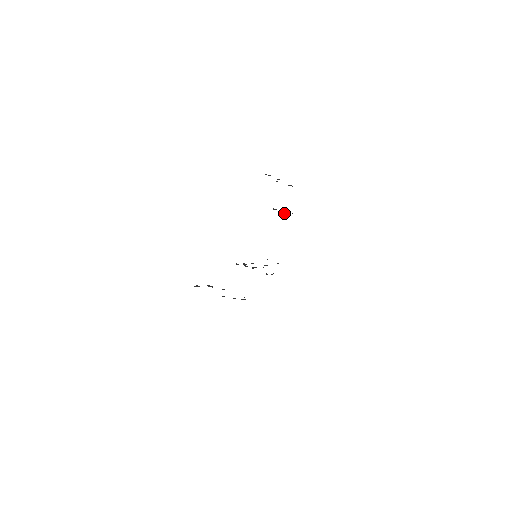
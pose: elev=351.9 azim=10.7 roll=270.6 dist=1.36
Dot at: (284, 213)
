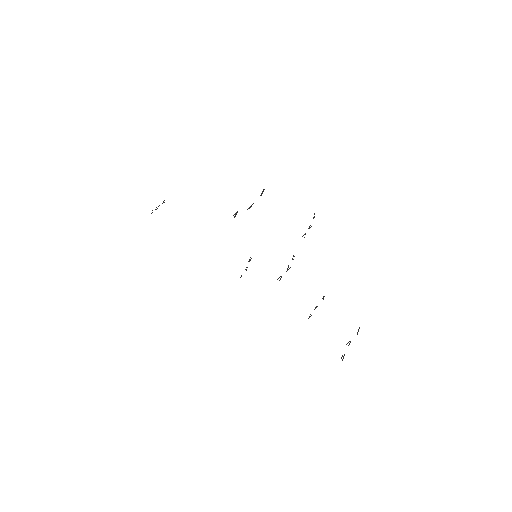
Dot at: occluded
